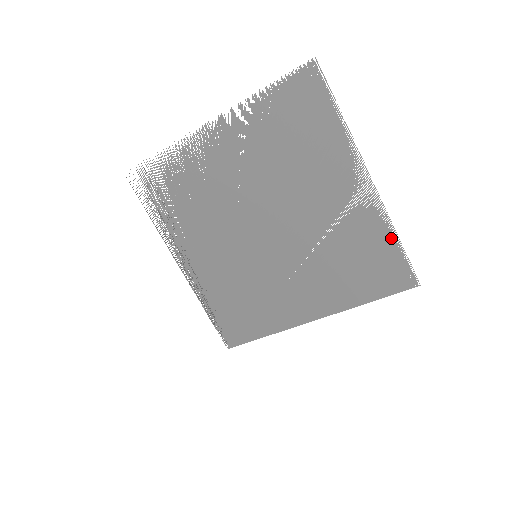
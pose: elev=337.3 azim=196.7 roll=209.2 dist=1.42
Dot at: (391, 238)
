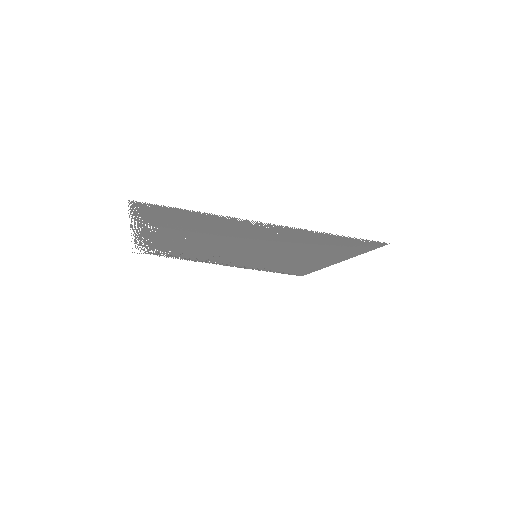
Dot at: (331, 236)
